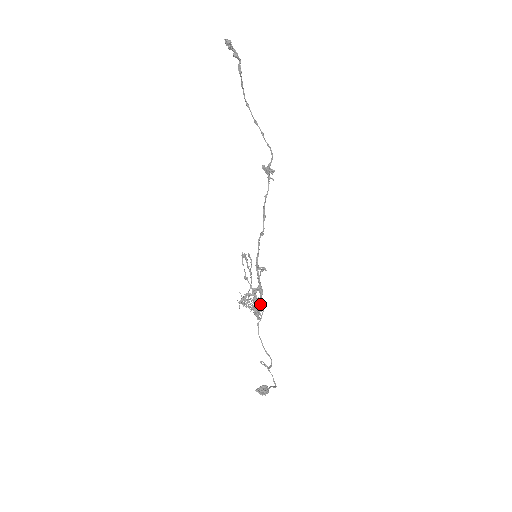
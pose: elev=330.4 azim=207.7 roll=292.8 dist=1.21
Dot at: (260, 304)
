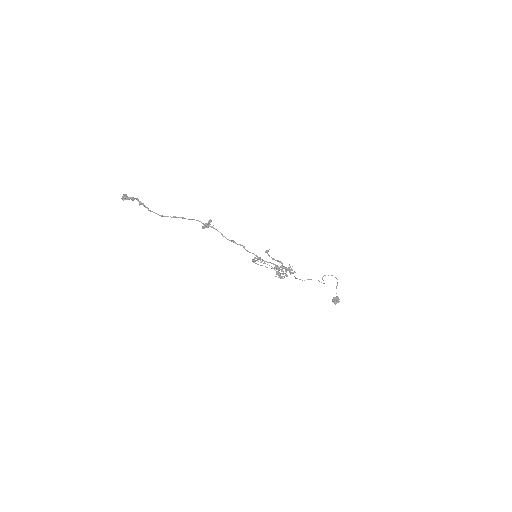
Dot at: (286, 268)
